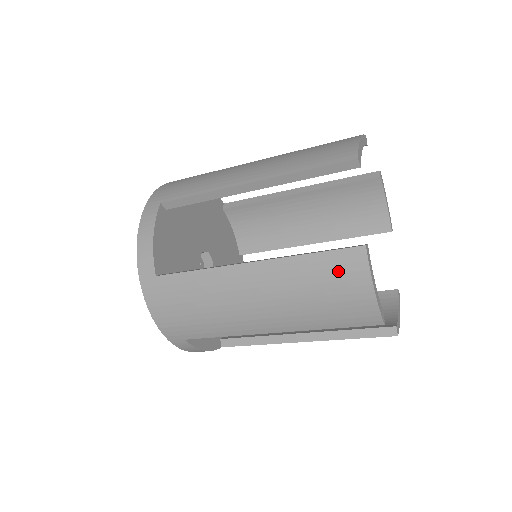
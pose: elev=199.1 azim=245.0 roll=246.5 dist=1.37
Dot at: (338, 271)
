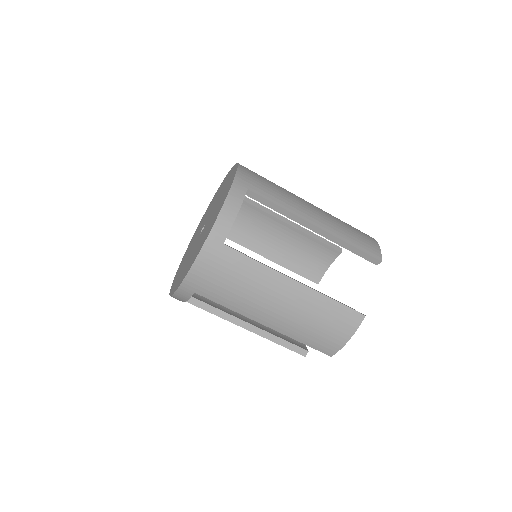
Dot at: (342, 319)
